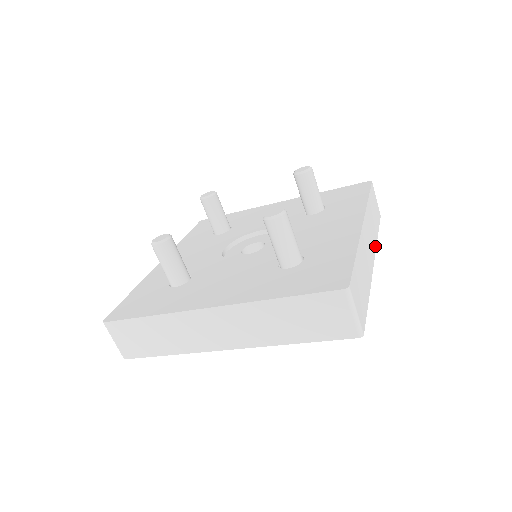
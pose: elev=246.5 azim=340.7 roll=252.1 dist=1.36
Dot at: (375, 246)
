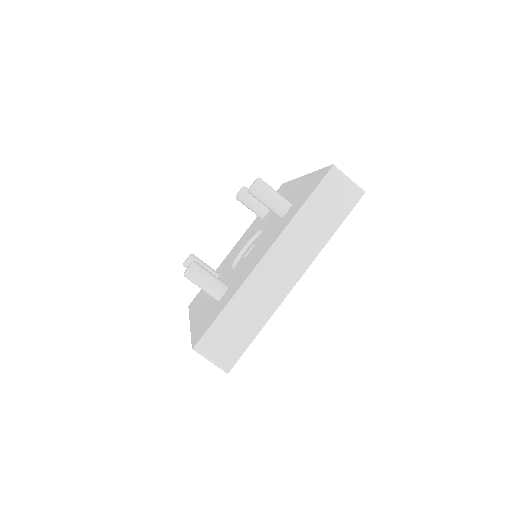
Dot at: (312, 258)
